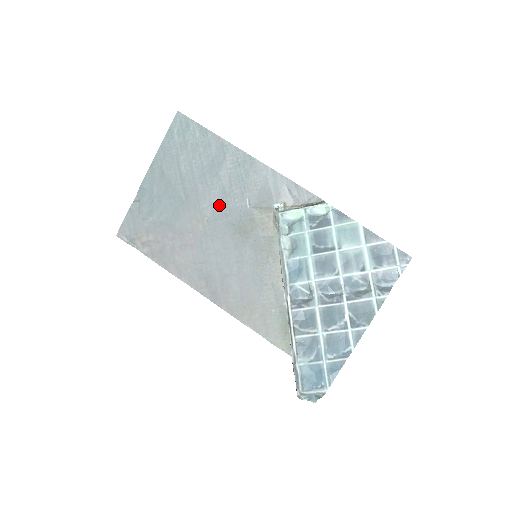
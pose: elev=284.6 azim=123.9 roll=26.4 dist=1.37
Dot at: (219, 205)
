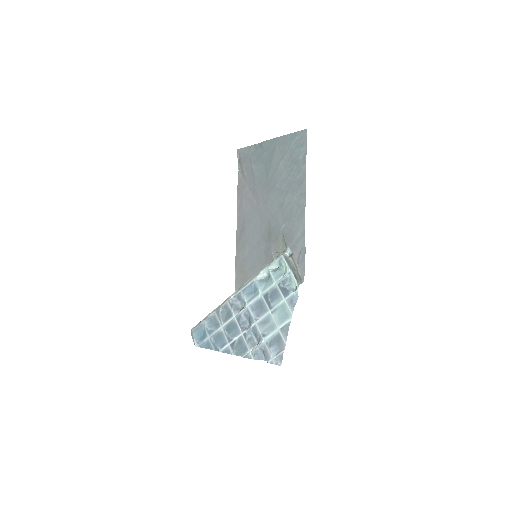
Dot at: (275, 207)
